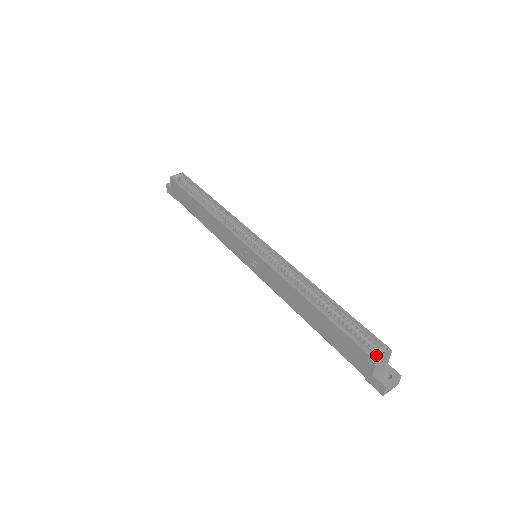
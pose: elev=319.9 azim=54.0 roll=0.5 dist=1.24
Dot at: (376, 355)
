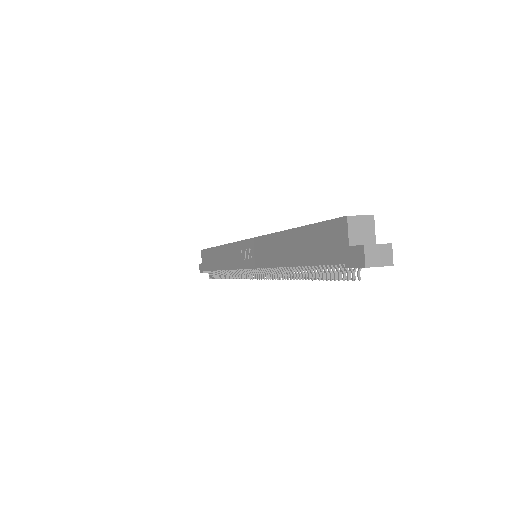
Dot at: (349, 216)
